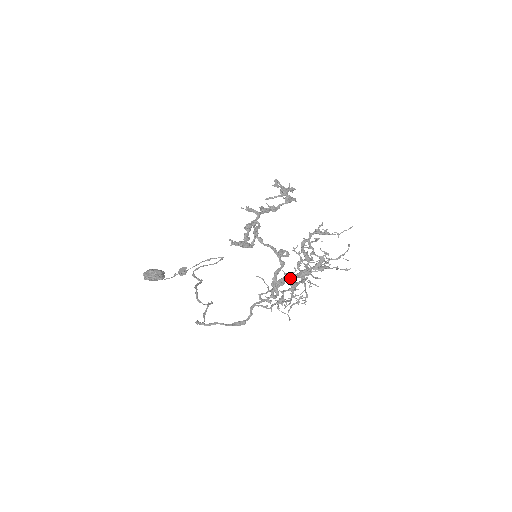
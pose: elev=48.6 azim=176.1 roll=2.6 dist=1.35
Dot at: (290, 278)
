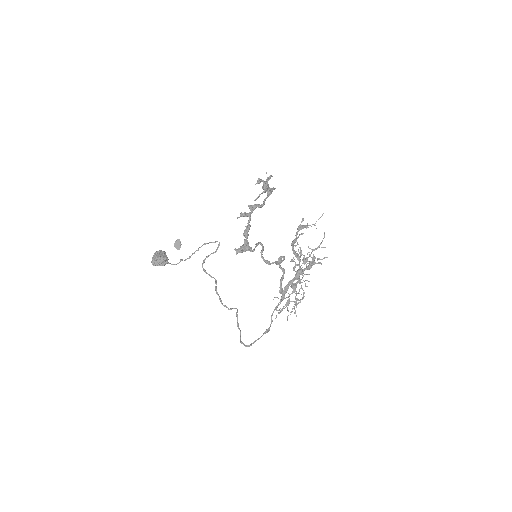
Dot at: (291, 283)
